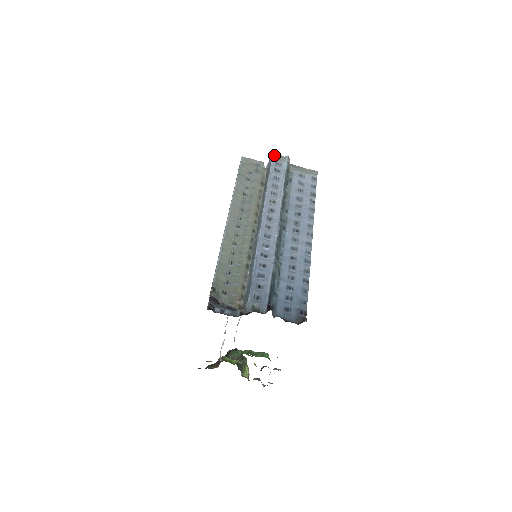
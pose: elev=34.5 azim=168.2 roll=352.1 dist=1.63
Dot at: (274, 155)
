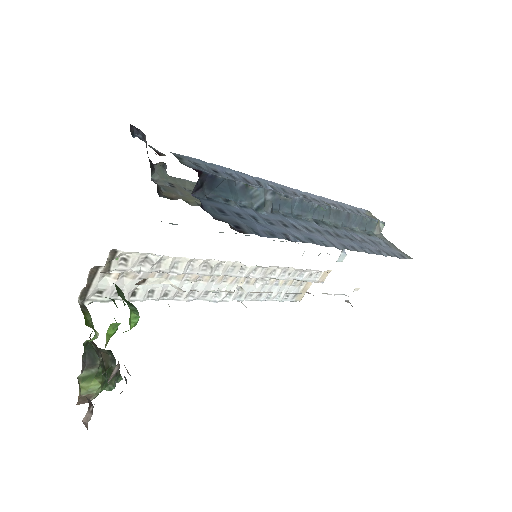
Dot at: (368, 211)
